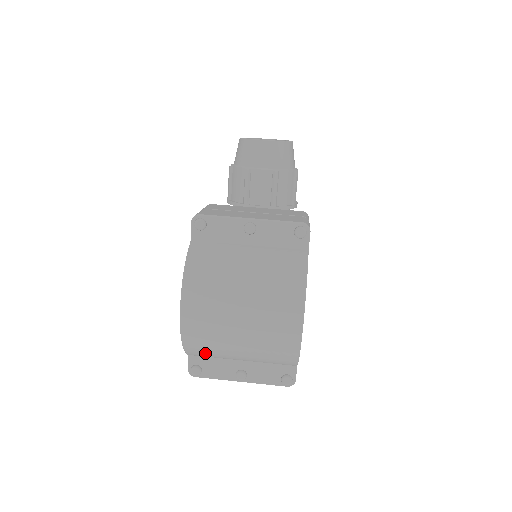
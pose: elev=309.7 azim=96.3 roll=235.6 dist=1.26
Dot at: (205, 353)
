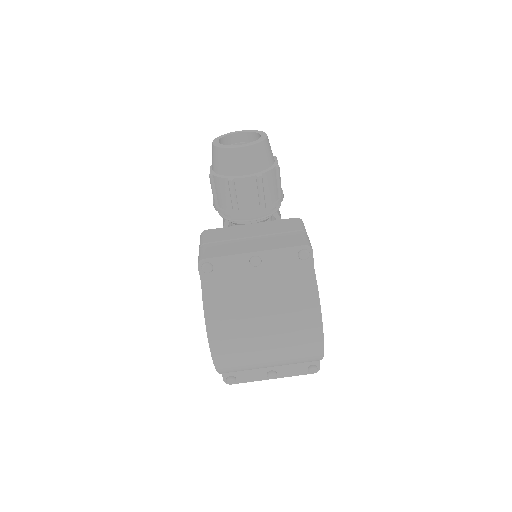
Dot at: occluded
